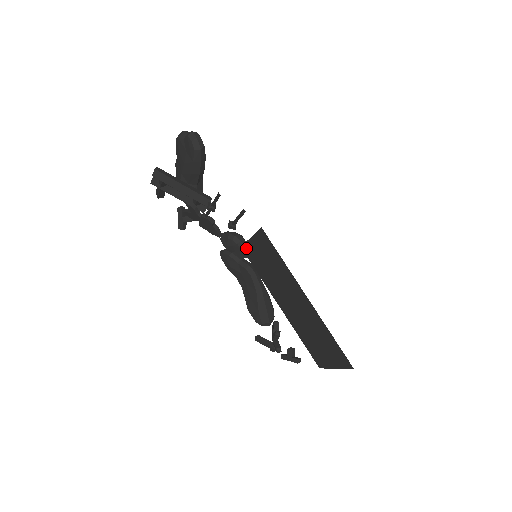
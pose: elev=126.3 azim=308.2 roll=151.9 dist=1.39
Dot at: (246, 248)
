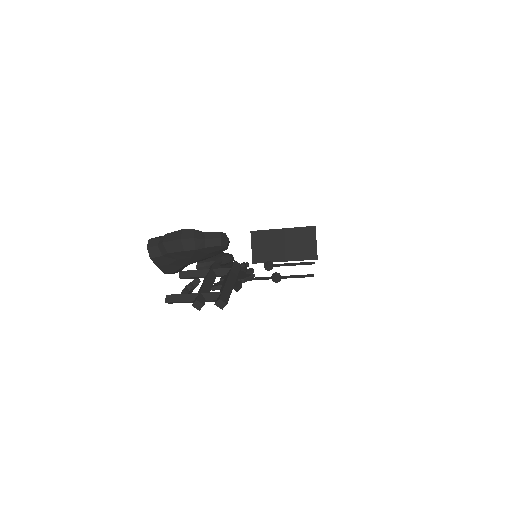
Dot at: occluded
